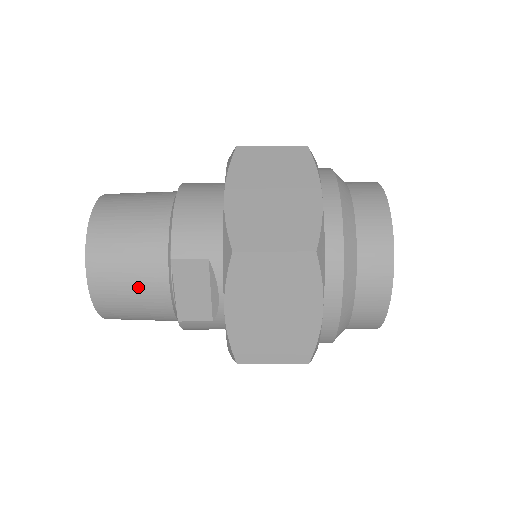
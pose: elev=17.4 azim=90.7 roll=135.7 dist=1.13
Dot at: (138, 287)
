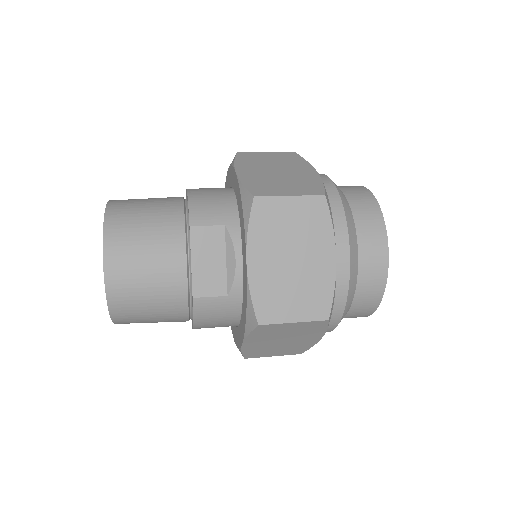
Dot at: (155, 260)
